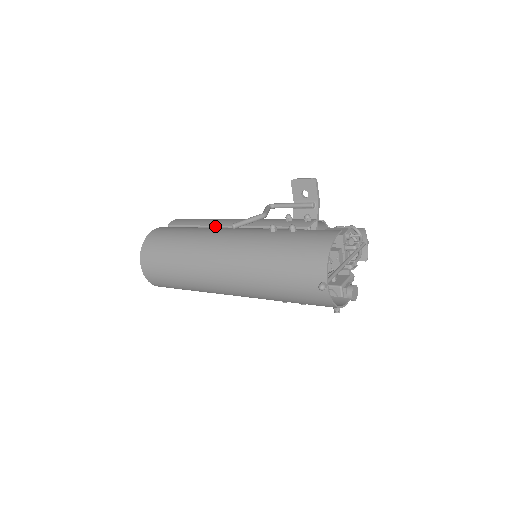
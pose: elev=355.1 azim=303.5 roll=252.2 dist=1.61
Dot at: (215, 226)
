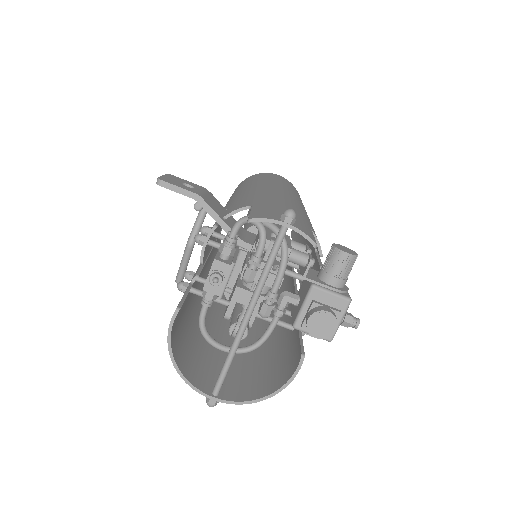
Dot at: occluded
